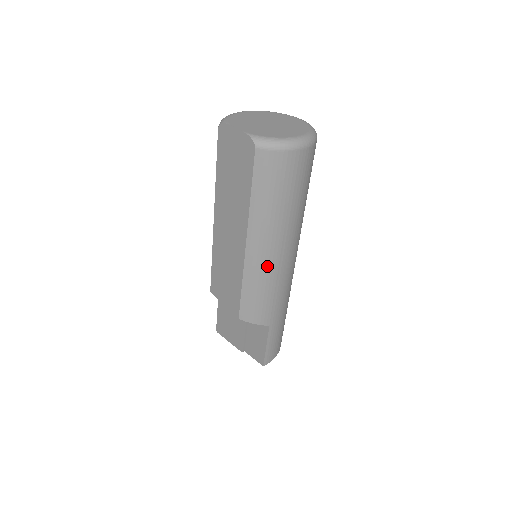
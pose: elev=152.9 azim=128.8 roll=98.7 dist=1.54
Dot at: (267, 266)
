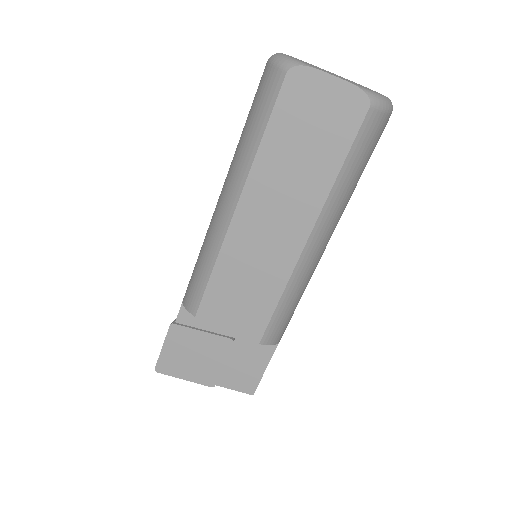
Dot at: (313, 266)
